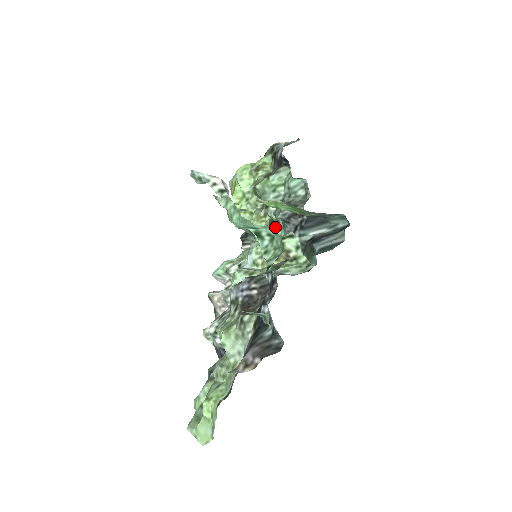
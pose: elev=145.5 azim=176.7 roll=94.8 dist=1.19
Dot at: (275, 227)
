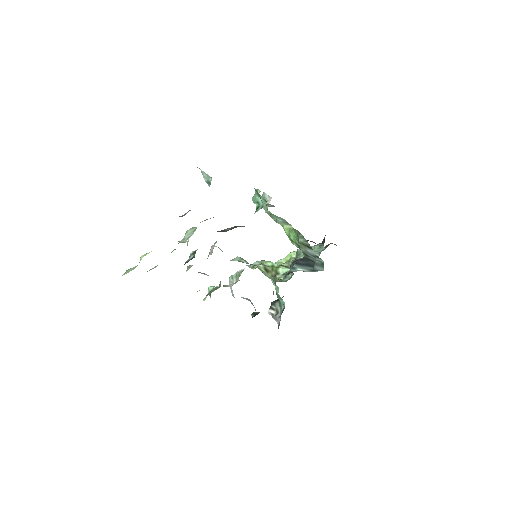
Dot at: occluded
